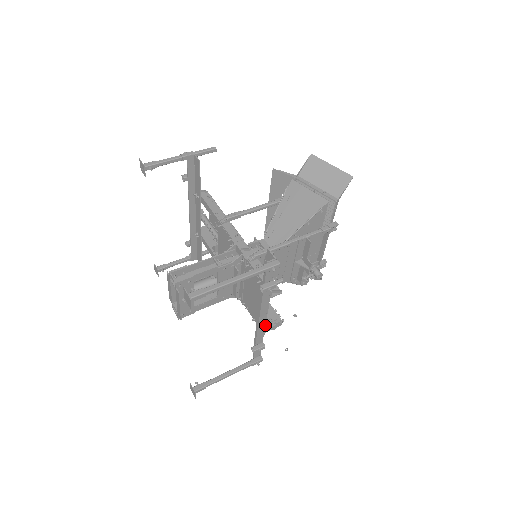
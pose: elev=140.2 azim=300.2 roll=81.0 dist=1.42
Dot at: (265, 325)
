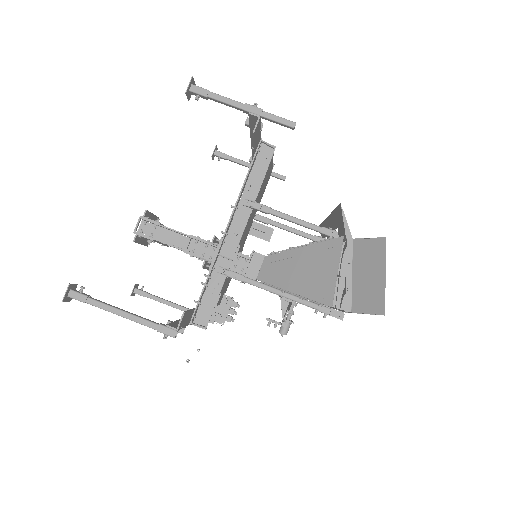
Dot at: occluded
